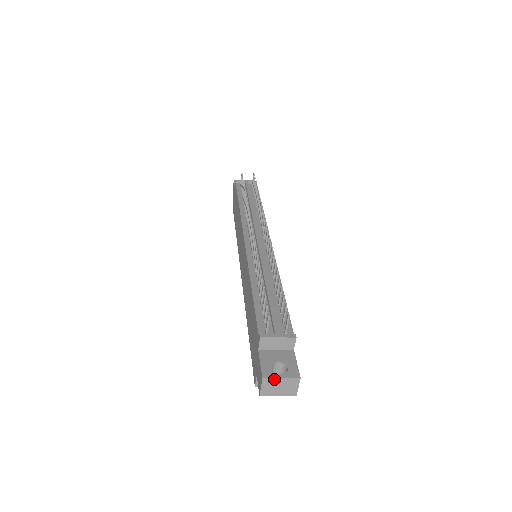
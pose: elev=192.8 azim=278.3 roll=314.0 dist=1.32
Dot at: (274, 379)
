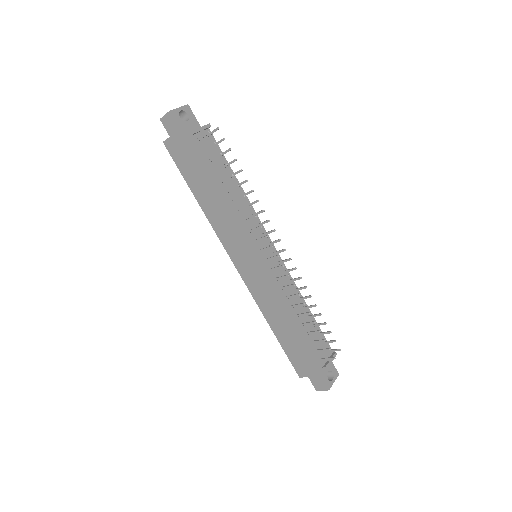
Dot at: (331, 385)
